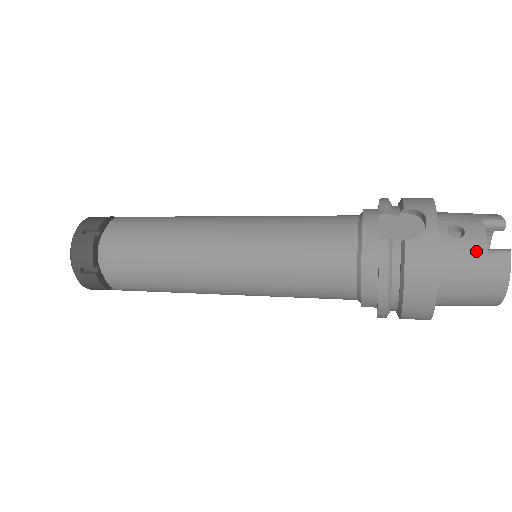
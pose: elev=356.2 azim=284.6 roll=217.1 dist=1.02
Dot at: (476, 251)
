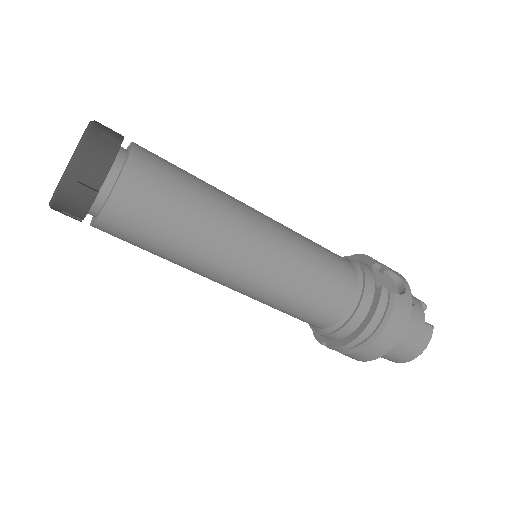
Dot at: (420, 319)
